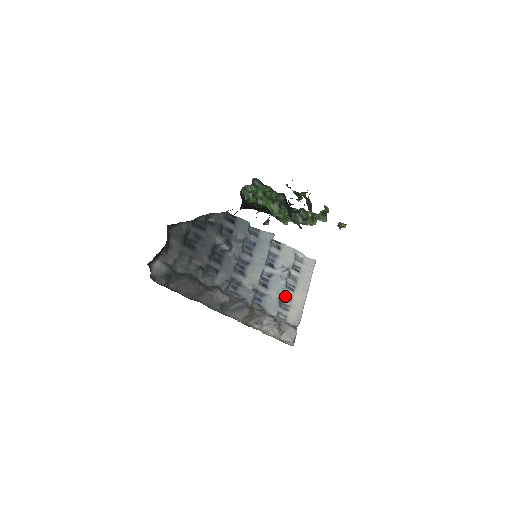
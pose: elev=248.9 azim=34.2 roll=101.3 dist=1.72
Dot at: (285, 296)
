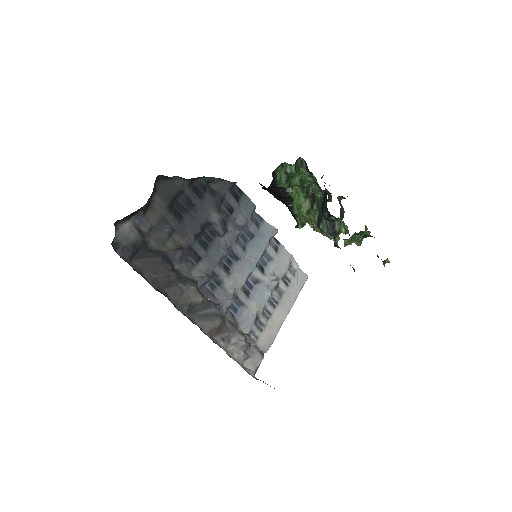
Dot at: (264, 312)
